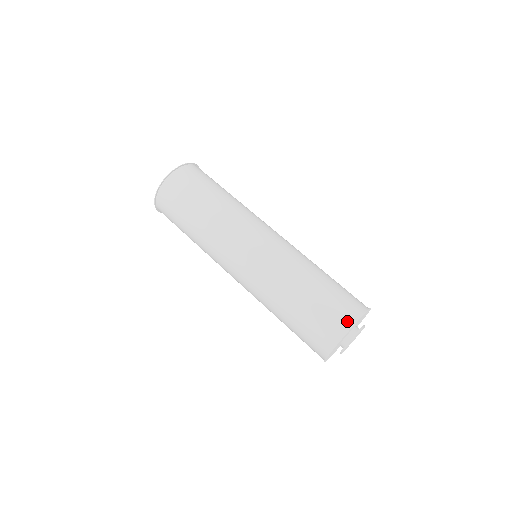
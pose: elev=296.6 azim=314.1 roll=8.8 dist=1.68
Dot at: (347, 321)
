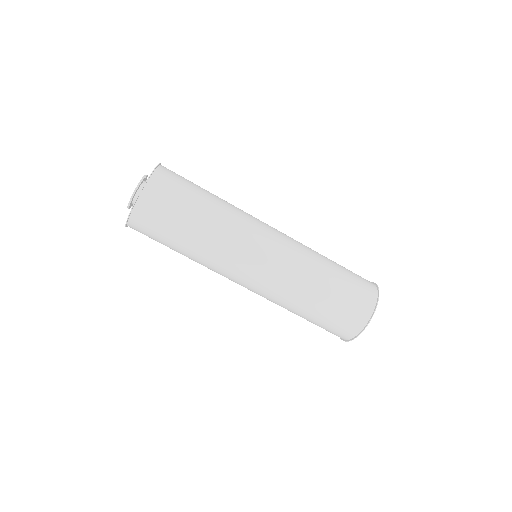
Dot at: (346, 336)
